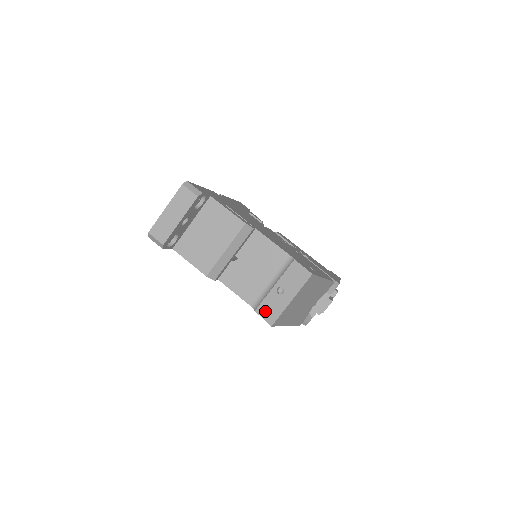
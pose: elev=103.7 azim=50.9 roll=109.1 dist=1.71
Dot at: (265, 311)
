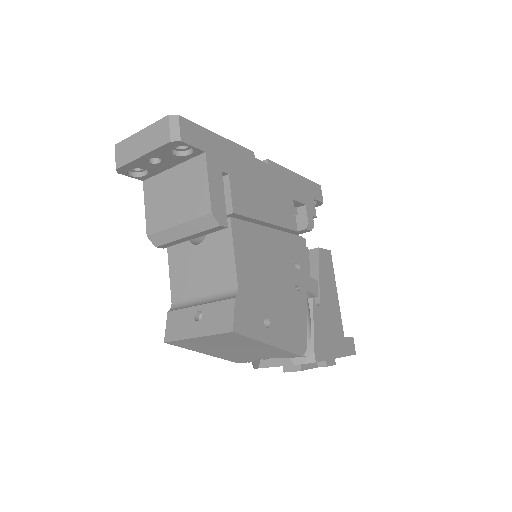
Dot at: (173, 322)
